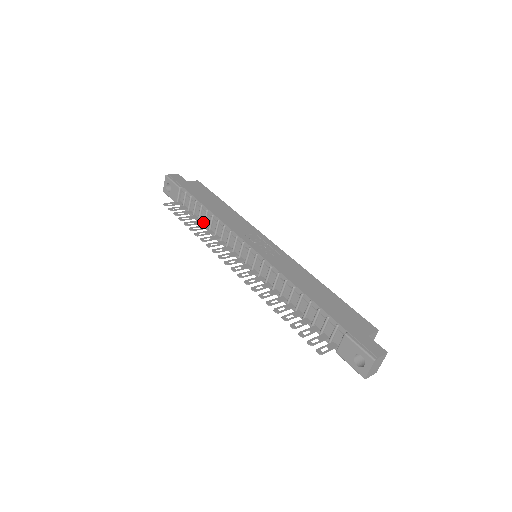
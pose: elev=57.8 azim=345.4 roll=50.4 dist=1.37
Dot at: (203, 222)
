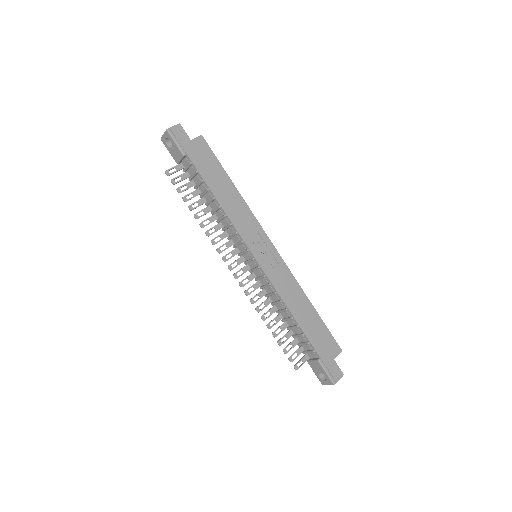
Dot at: (207, 203)
